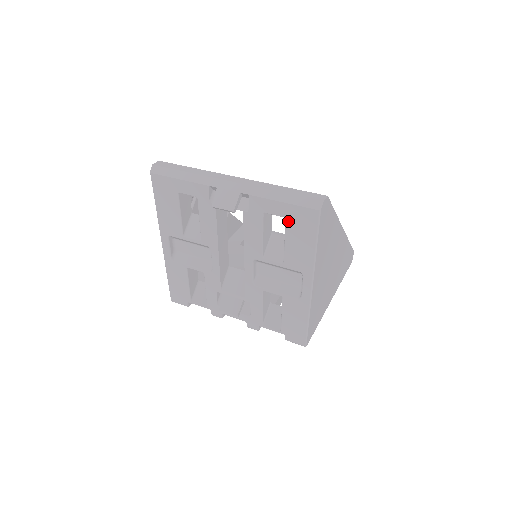
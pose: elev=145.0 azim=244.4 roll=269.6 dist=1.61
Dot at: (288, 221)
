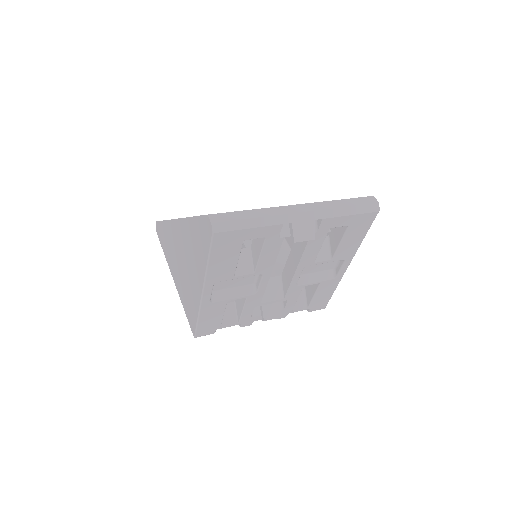
Dot at: (350, 227)
